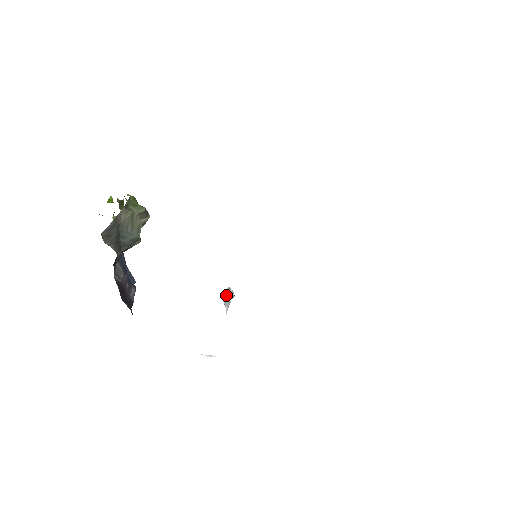
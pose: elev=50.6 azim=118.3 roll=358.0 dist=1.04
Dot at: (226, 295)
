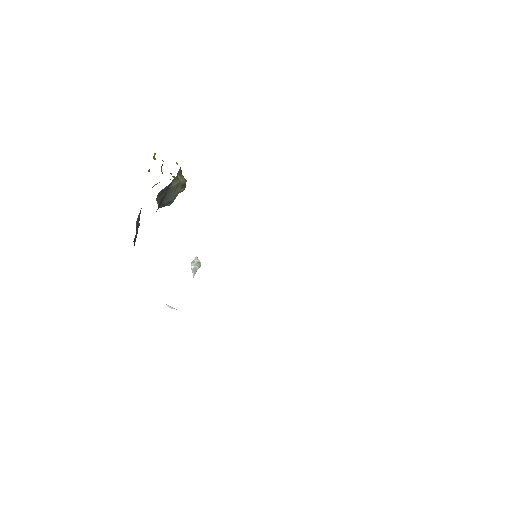
Dot at: (194, 263)
